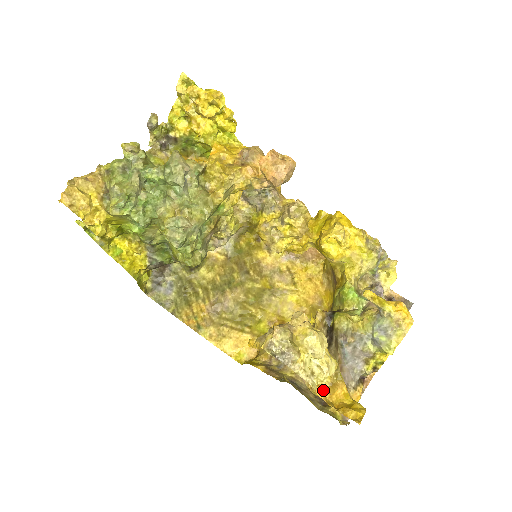
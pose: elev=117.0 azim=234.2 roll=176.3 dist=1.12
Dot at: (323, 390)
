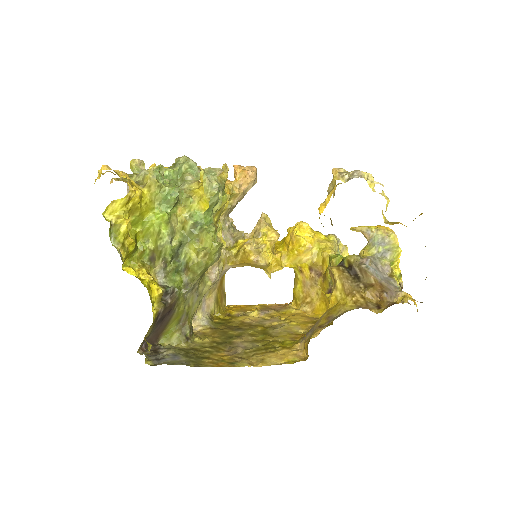
Dot at: occluded
